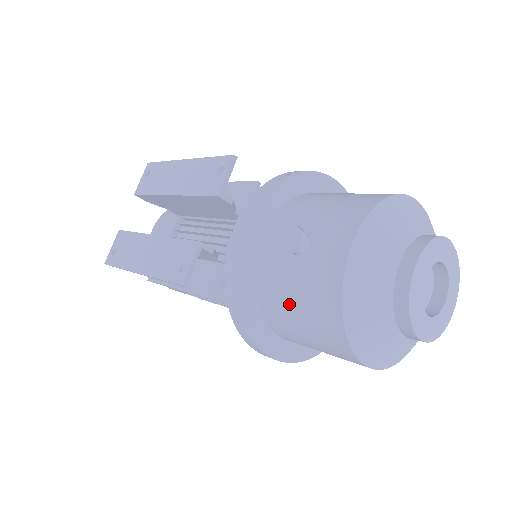
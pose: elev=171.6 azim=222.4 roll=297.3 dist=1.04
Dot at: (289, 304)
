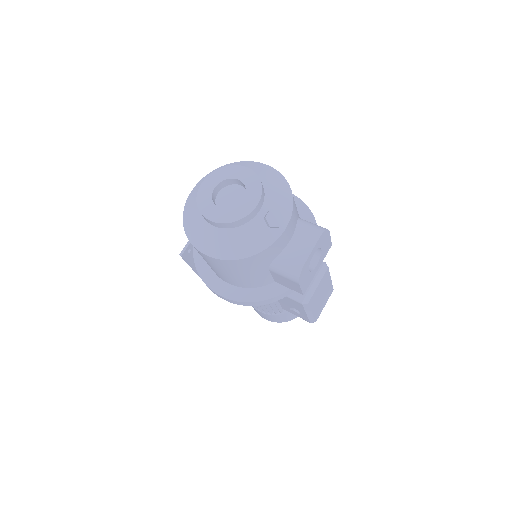
Dot at: occluded
